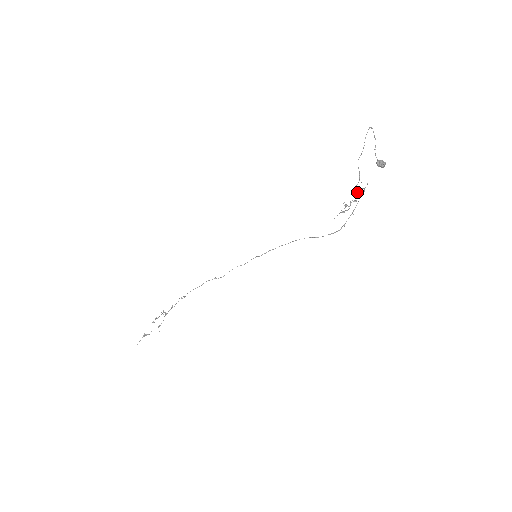
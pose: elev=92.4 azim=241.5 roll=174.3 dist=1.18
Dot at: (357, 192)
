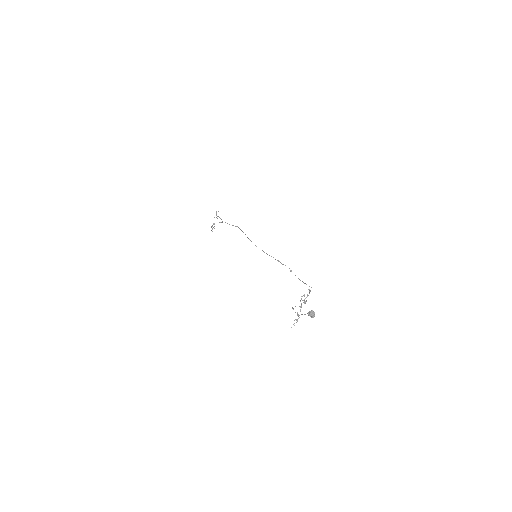
Dot at: occluded
